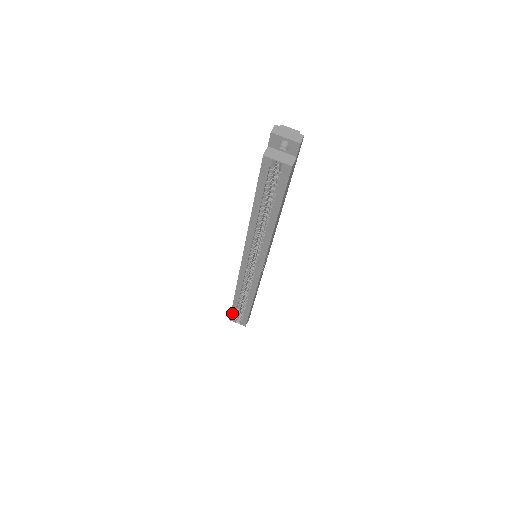
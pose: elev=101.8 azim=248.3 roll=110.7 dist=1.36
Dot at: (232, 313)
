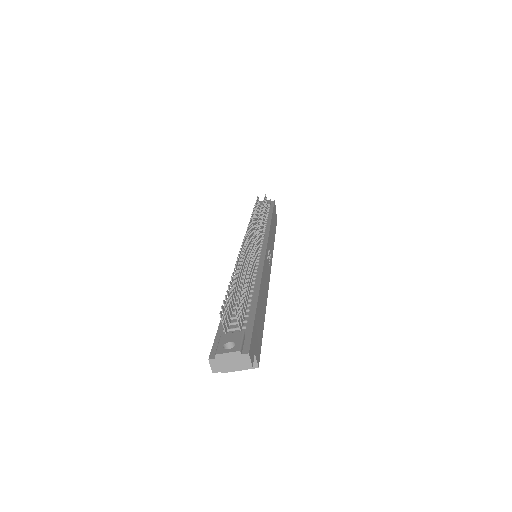
Dot at: occluded
